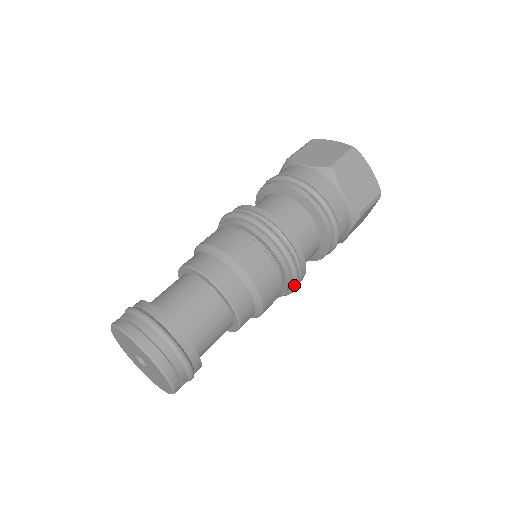
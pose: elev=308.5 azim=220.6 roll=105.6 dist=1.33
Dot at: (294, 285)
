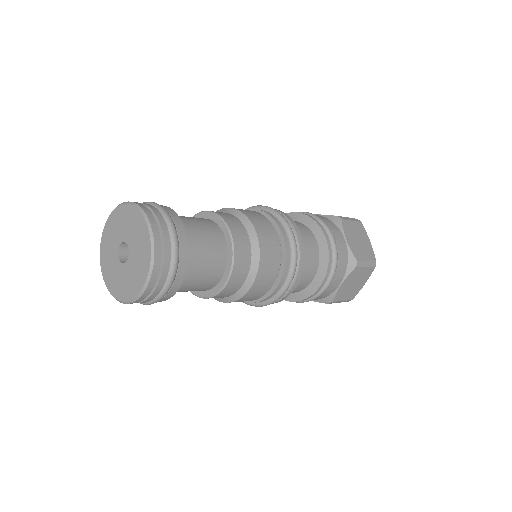
Dot at: (286, 226)
